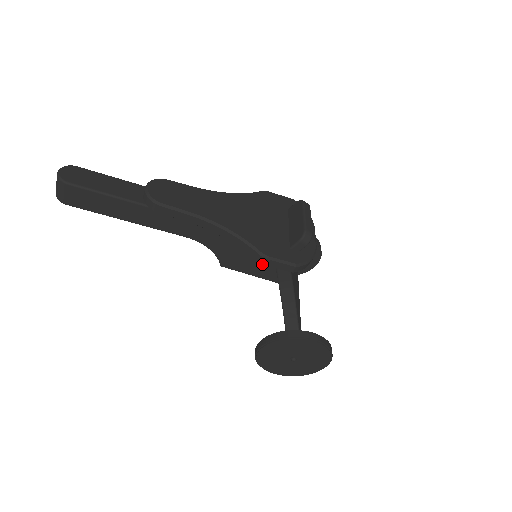
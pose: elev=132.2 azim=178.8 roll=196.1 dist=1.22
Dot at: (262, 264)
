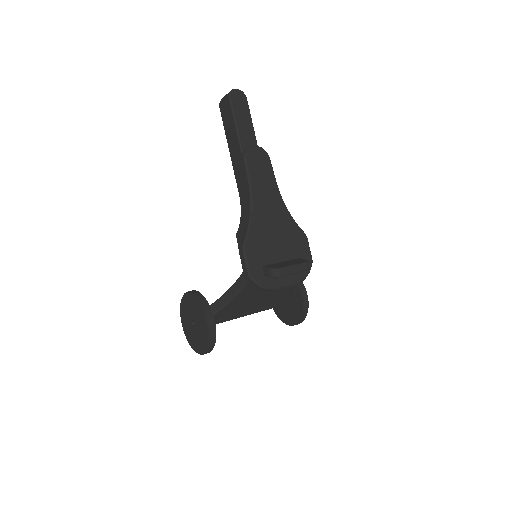
Dot at: (239, 250)
